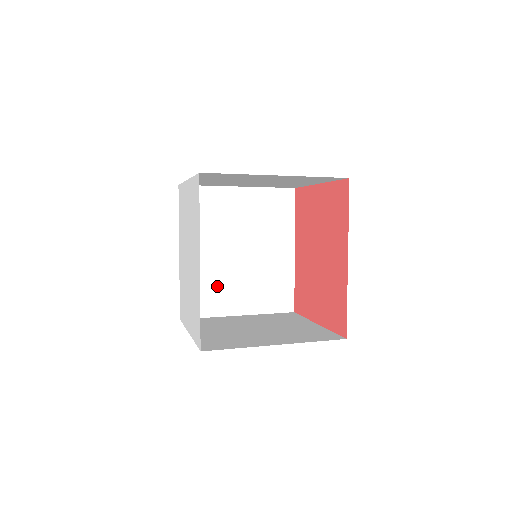
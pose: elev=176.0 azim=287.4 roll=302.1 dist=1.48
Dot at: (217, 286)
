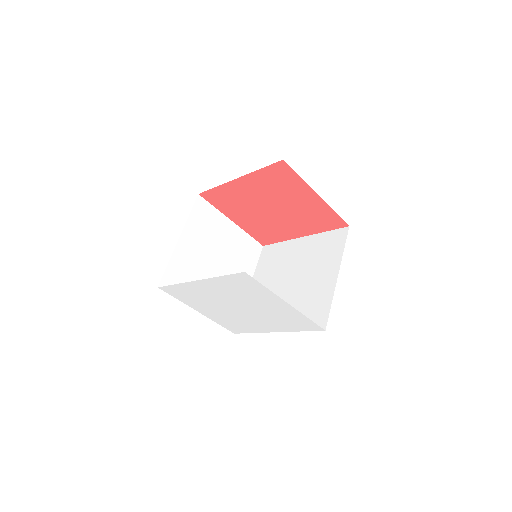
Dot at: occluded
